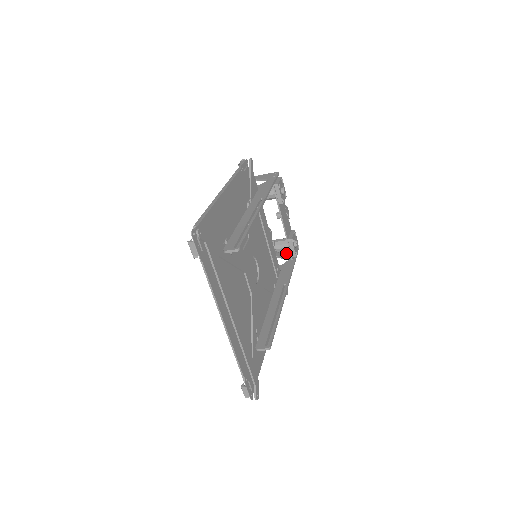
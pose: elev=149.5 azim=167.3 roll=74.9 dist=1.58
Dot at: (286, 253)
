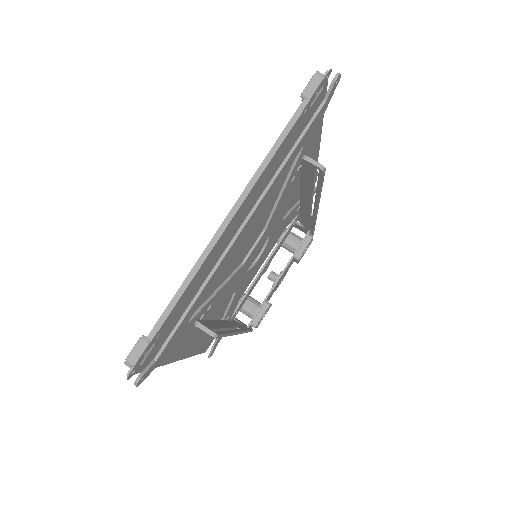
Dot at: occluded
